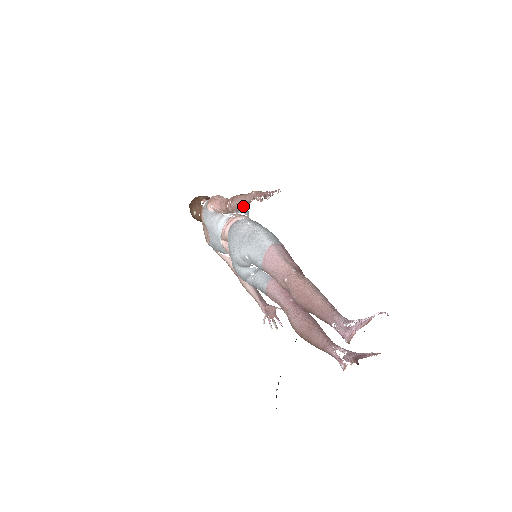
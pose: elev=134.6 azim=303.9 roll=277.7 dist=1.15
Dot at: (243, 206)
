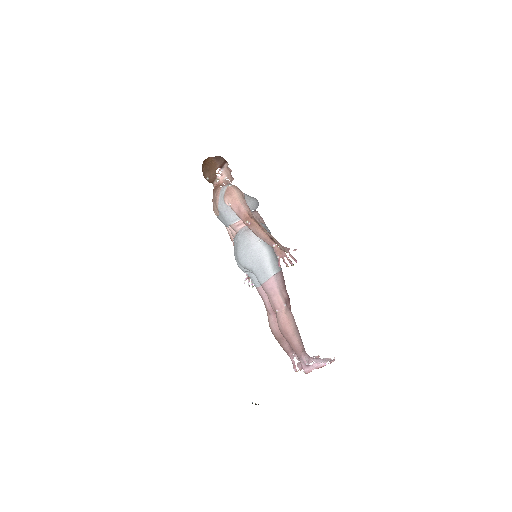
Dot at: (260, 238)
